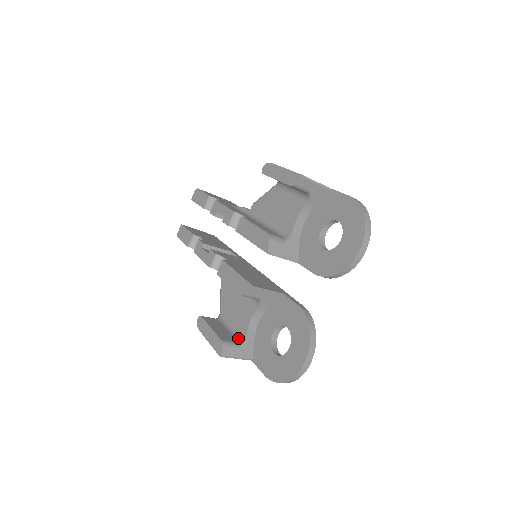
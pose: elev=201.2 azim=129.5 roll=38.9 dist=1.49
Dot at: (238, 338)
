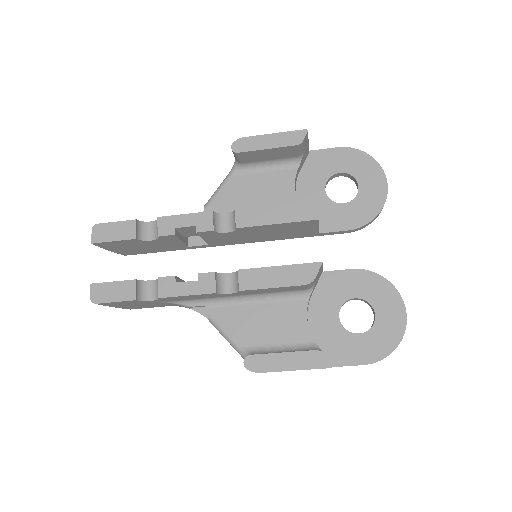
Dot at: (308, 349)
